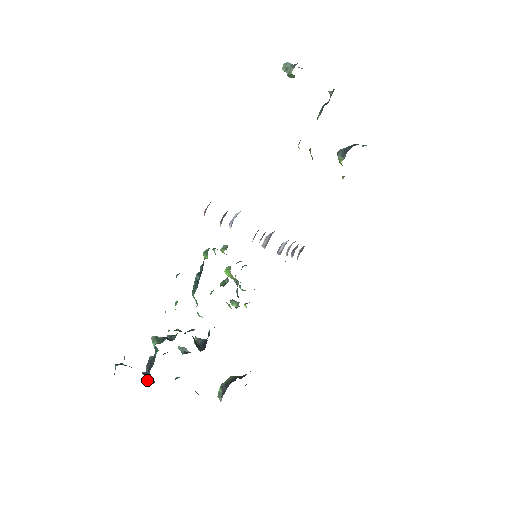
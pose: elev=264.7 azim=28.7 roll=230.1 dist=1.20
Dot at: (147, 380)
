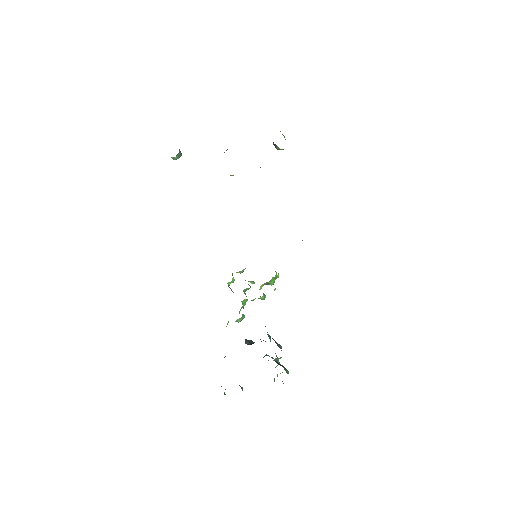
Dot at: occluded
